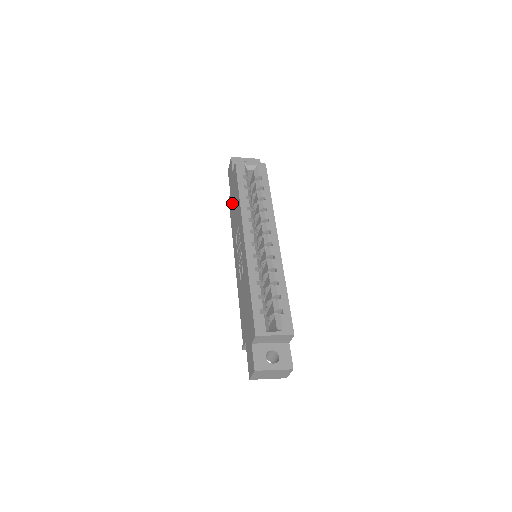
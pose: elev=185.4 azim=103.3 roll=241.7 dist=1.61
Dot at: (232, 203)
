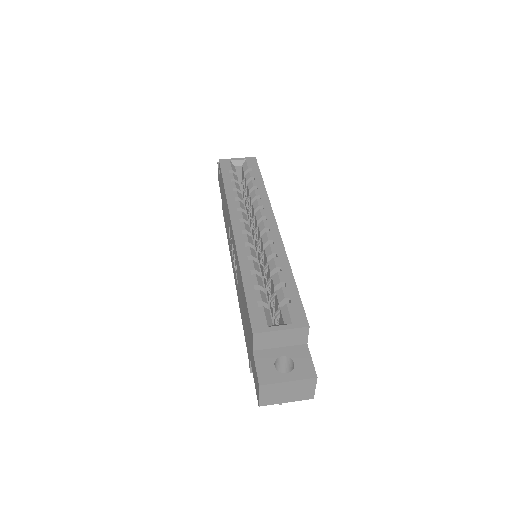
Dot at: occluded
